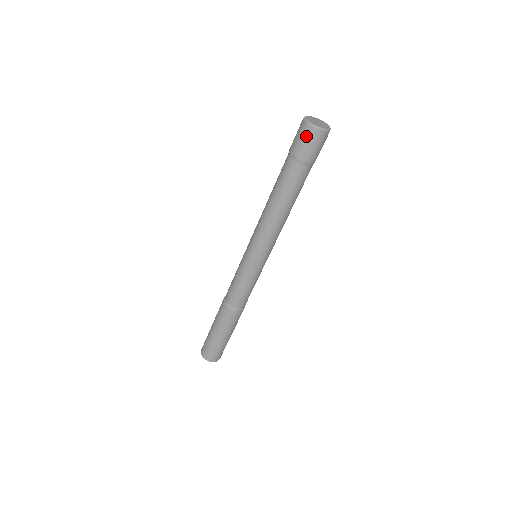
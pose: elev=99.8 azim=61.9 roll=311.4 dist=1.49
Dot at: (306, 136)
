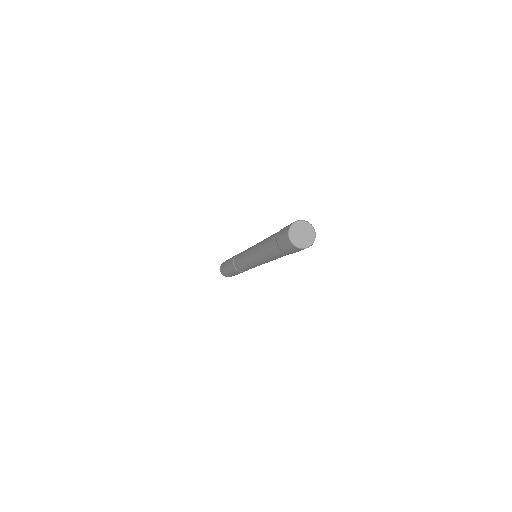
Dot at: (291, 248)
